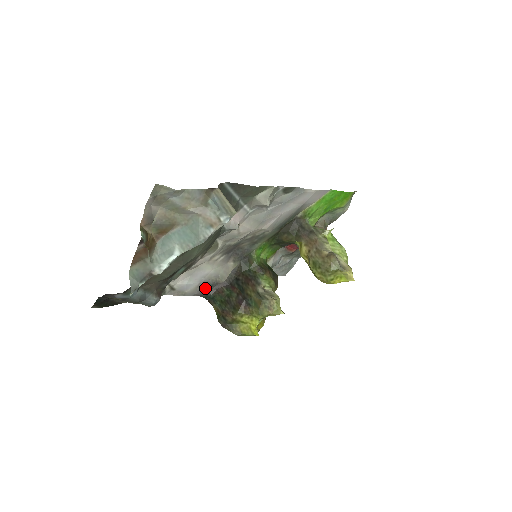
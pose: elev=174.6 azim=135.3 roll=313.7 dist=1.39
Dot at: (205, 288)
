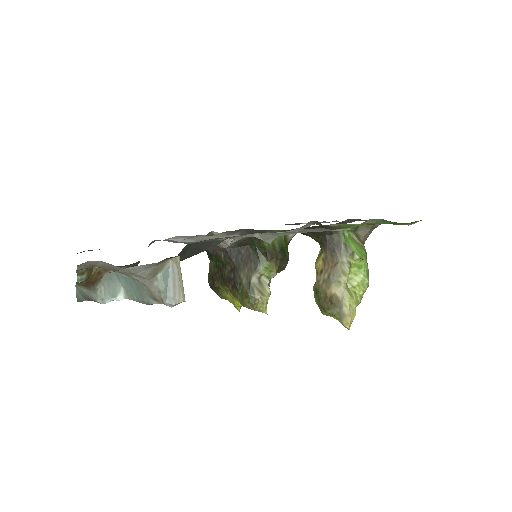
Dot at: occluded
